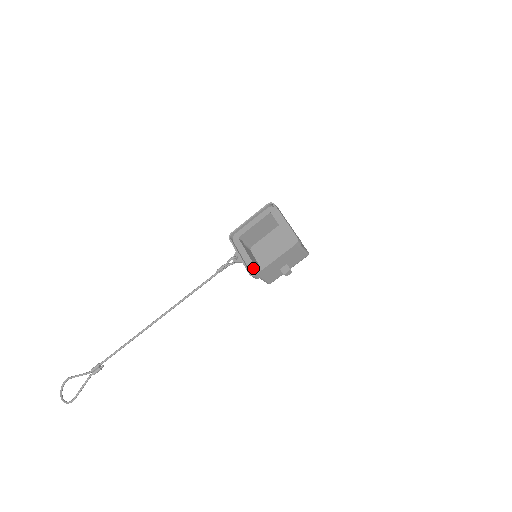
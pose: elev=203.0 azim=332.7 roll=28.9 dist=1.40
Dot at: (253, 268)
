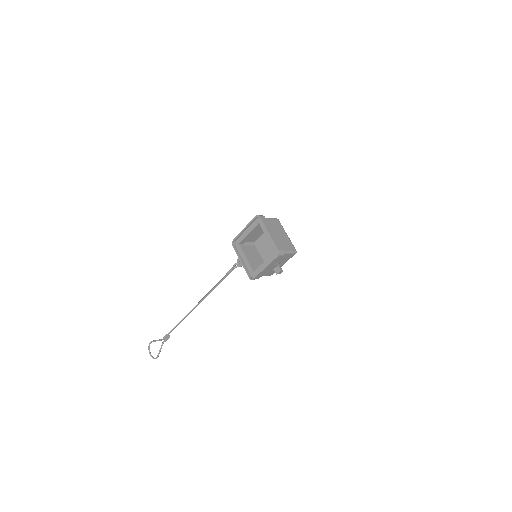
Dot at: (252, 272)
